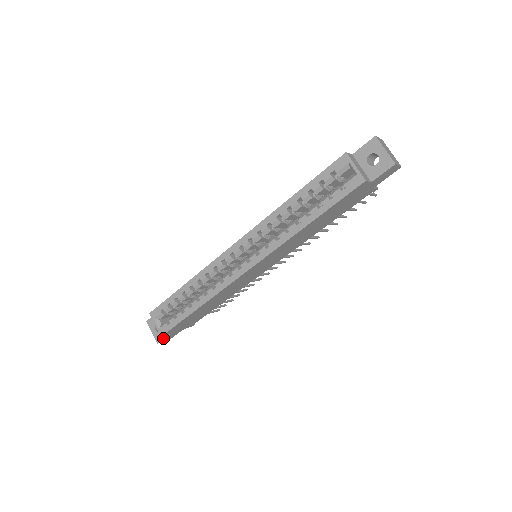
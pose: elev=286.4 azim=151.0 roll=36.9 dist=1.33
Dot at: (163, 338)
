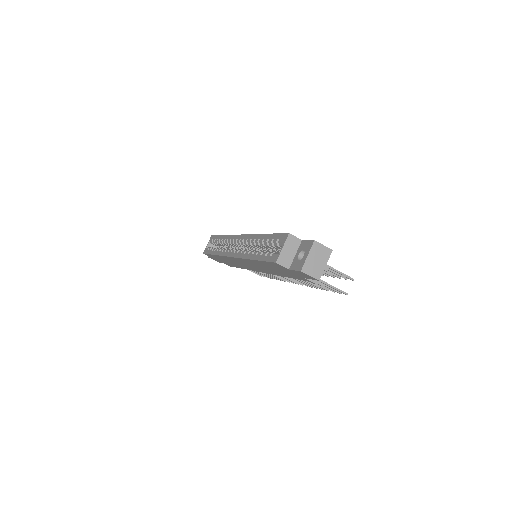
Dot at: occluded
